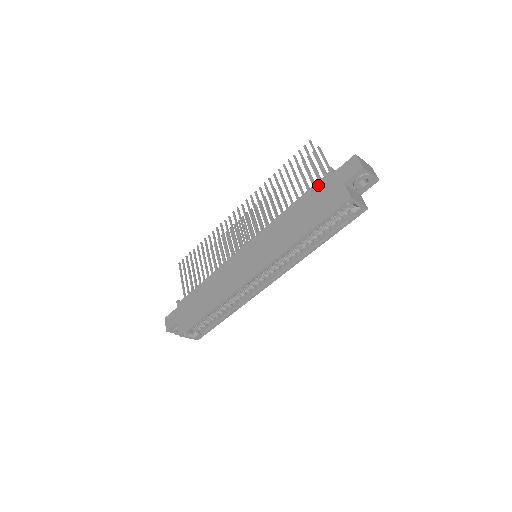
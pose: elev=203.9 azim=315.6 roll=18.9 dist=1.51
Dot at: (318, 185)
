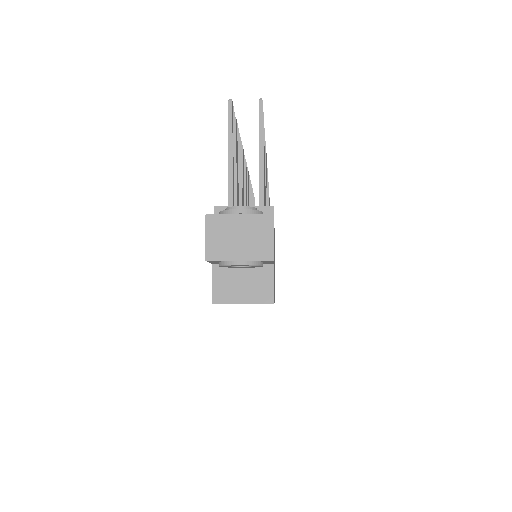
Dot at: occluded
